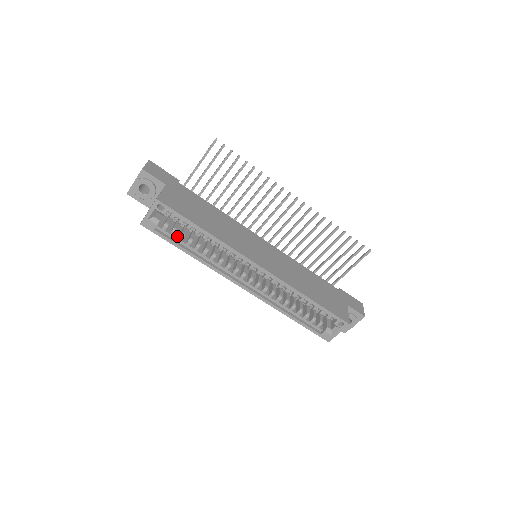
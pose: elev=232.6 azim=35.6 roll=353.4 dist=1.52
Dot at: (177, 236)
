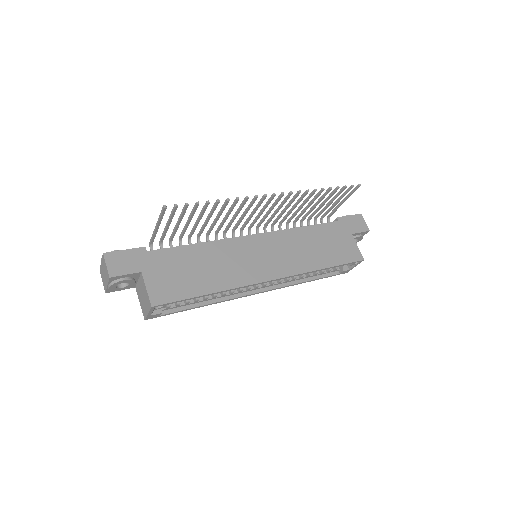
Dot at: (182, 302)
